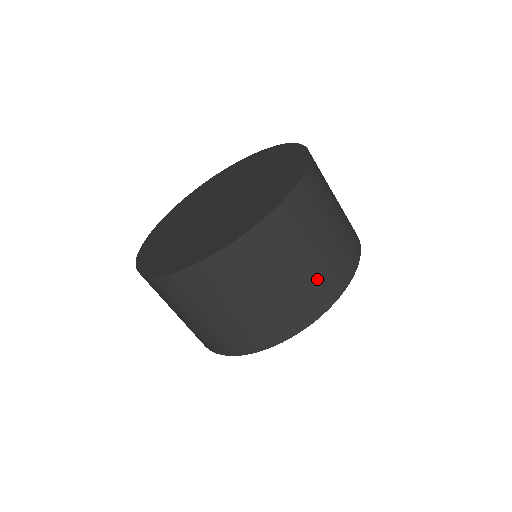
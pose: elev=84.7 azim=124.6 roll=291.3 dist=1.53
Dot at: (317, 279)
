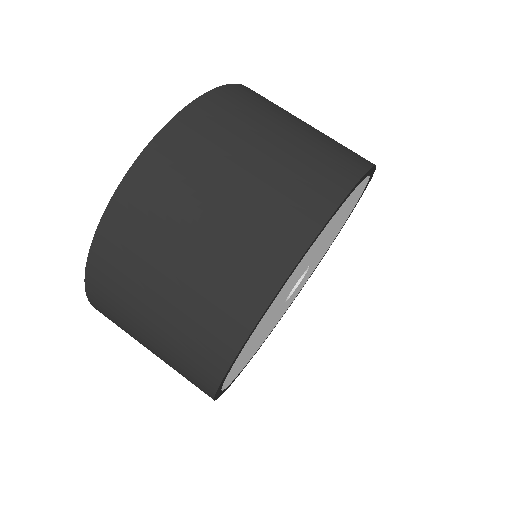
Dot at: (289, 178)
